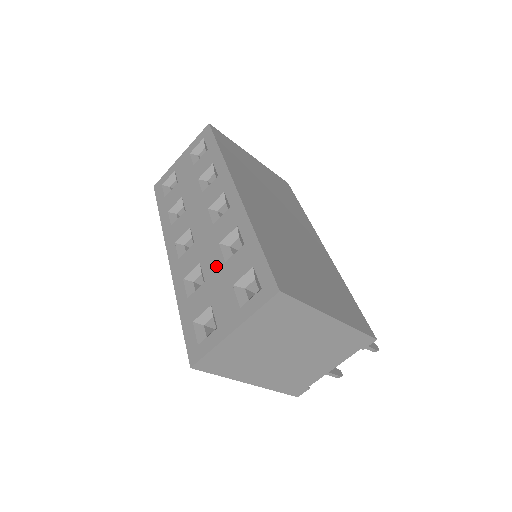
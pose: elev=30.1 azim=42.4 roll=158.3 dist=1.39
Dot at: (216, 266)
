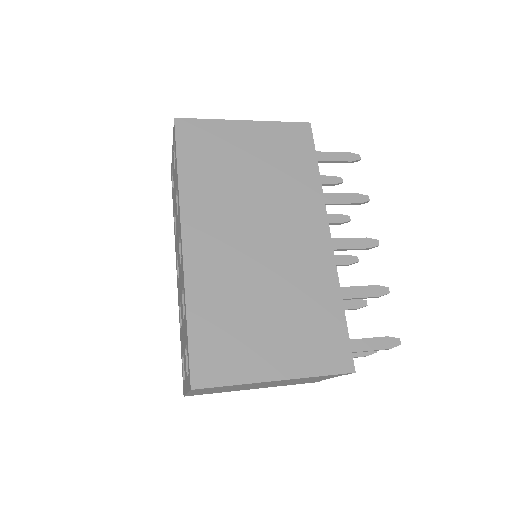
Dot at: (182, 317)
